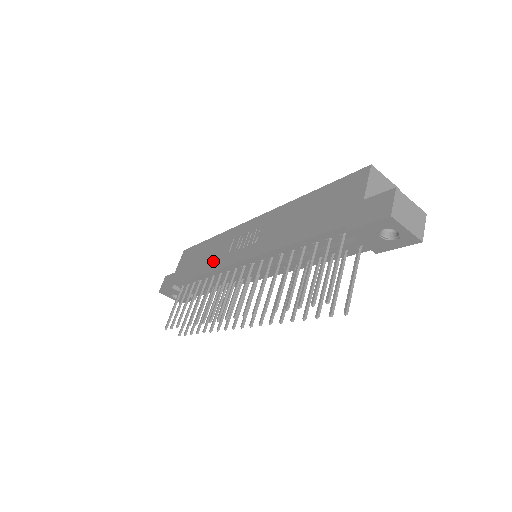
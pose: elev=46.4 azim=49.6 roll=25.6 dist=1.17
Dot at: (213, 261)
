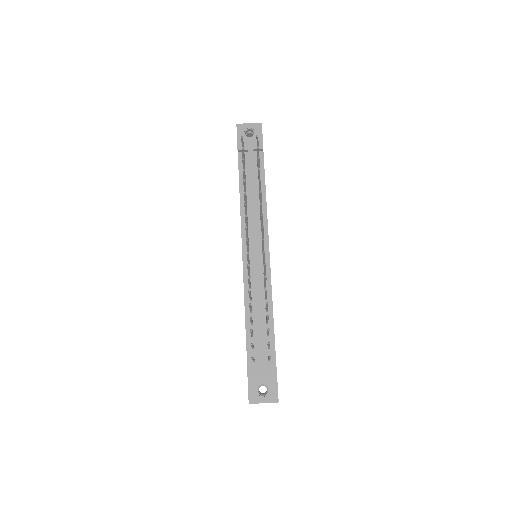
Dot at: occluded
